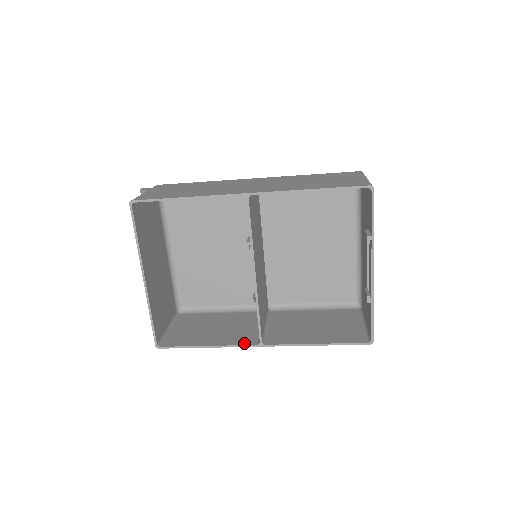
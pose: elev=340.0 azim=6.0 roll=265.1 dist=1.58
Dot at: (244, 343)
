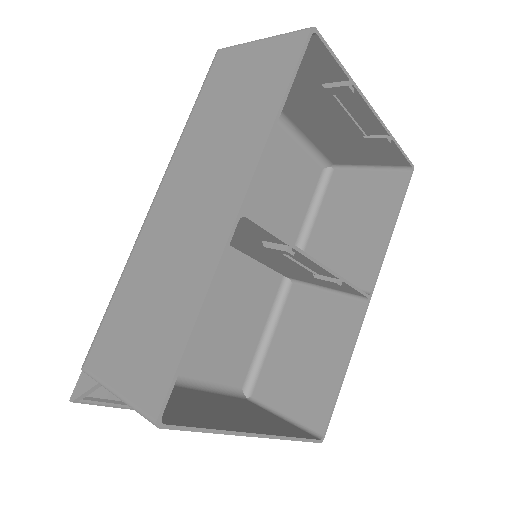
Dot at: (358, 319)
